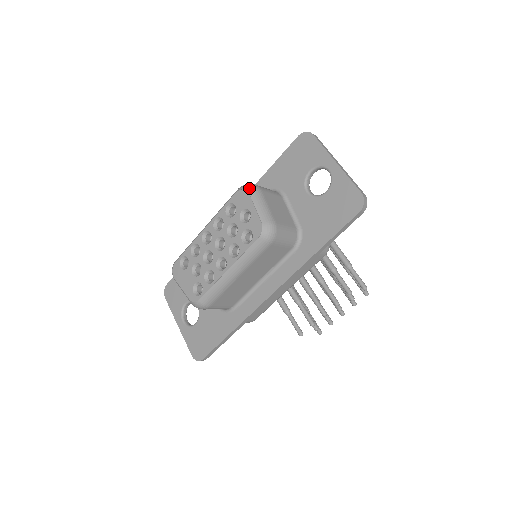
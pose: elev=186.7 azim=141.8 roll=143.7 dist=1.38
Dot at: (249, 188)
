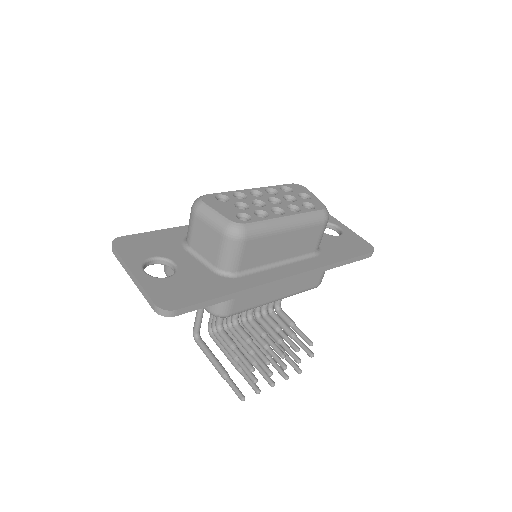
Dot at: (304, 187)
